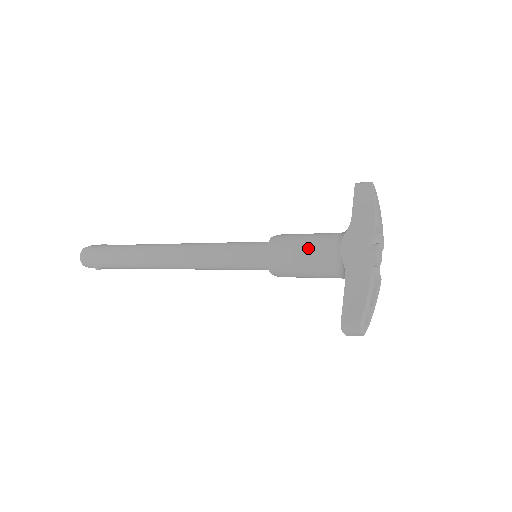
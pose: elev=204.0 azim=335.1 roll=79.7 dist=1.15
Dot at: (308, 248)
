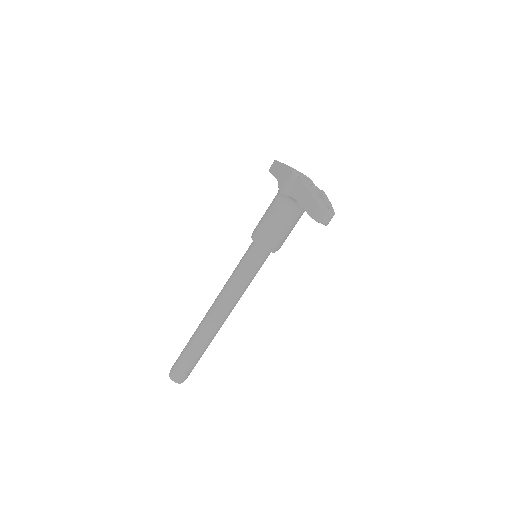
Dot at: (269, 213)
